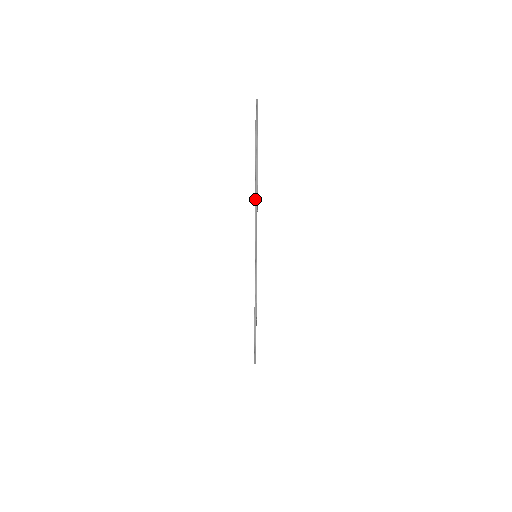
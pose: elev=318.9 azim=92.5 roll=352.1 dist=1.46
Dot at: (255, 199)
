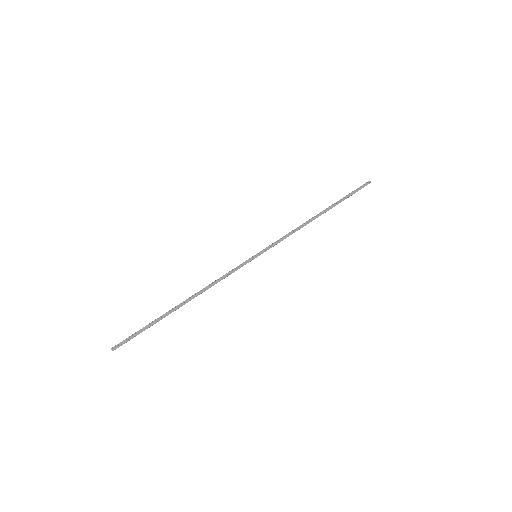
Dot at: (306, 222)
